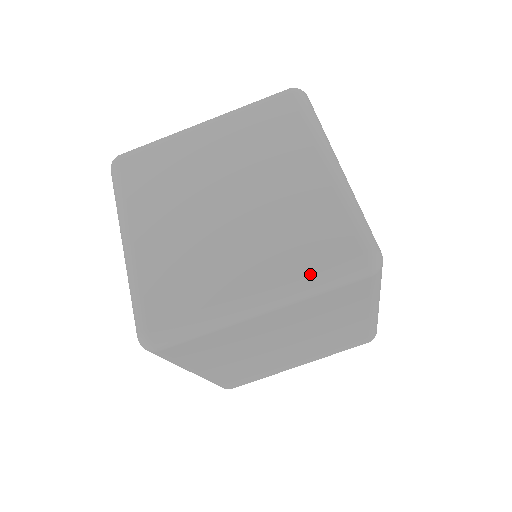
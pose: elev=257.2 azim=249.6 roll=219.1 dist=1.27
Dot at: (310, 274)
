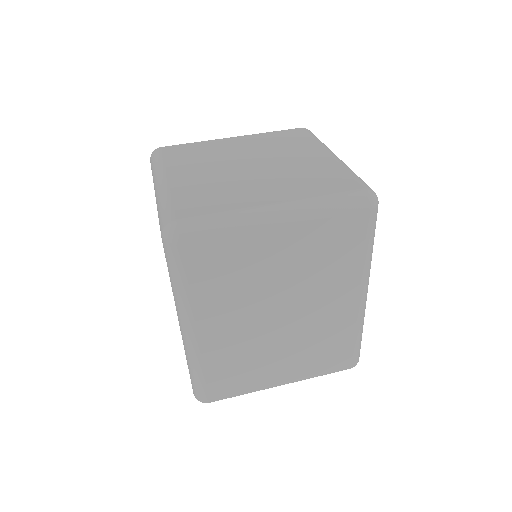
Dot at: (322, 197)
